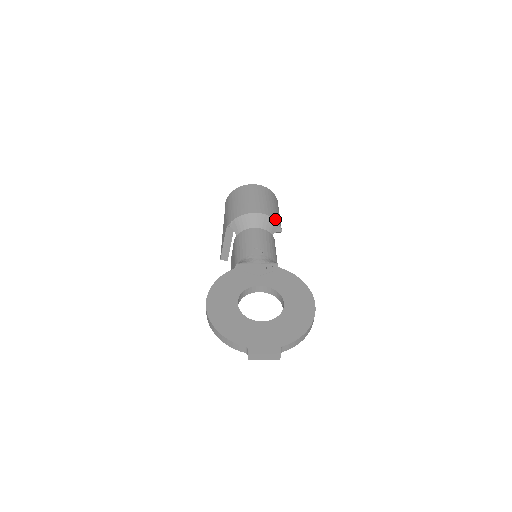
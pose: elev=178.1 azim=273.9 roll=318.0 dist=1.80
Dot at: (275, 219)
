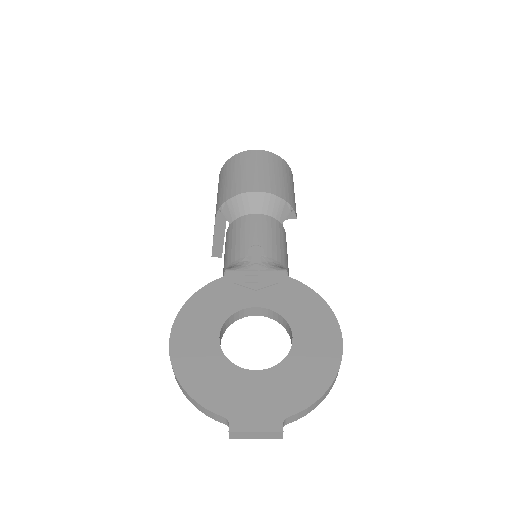
Dot at: (286, 200)
